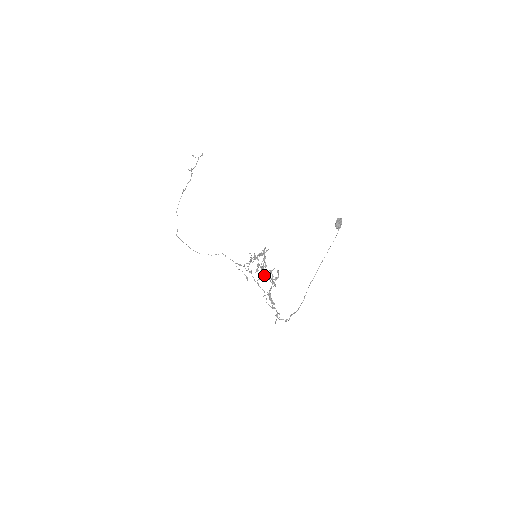
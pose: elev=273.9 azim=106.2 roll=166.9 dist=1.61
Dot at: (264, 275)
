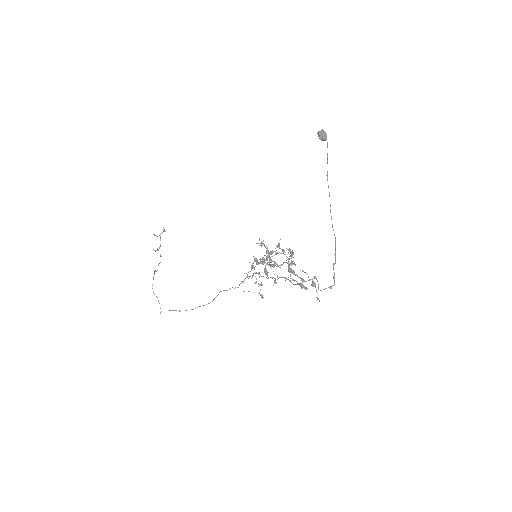
Dot at: (271, 253)
